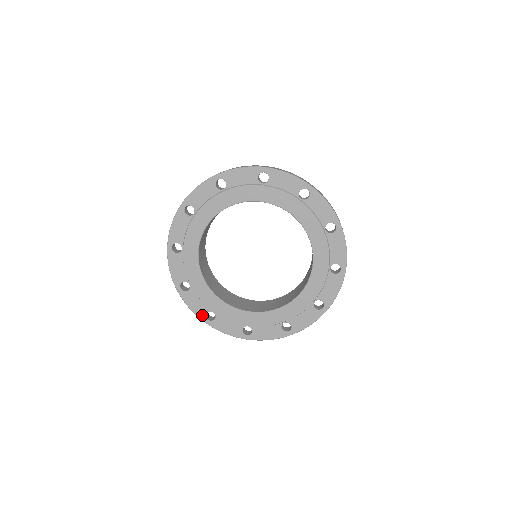
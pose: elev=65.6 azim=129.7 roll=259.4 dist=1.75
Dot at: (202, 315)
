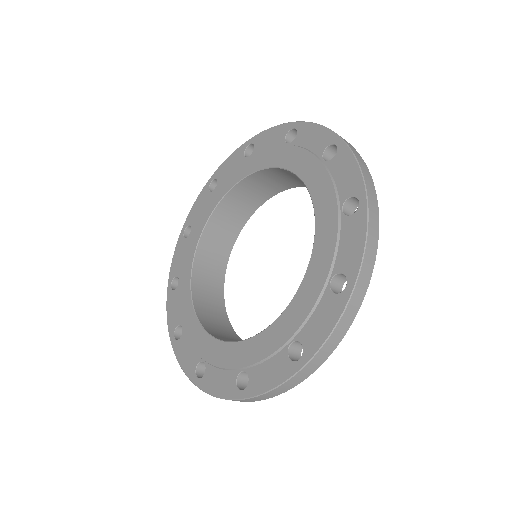
Dot at: (192, 372)
